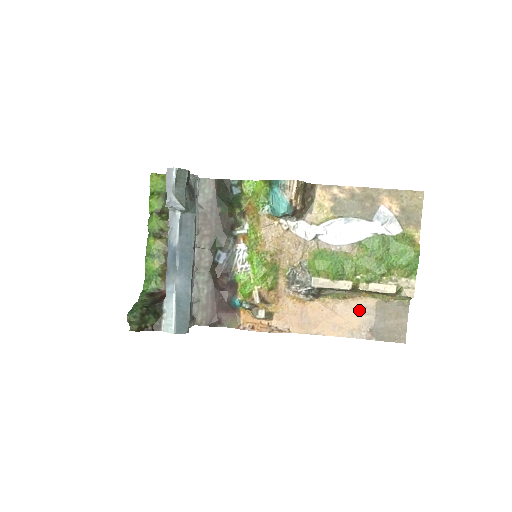
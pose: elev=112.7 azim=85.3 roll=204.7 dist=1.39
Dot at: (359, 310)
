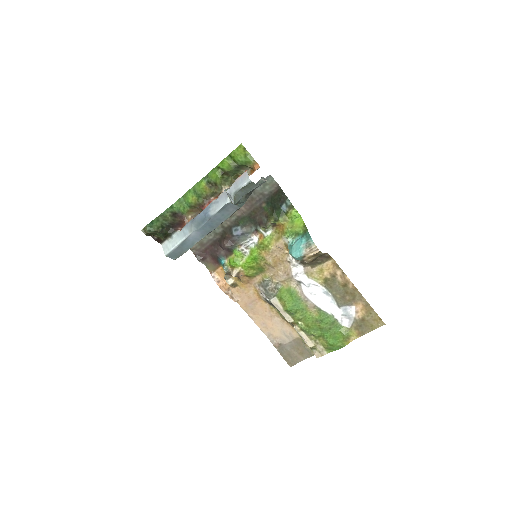
Dot at: (285, 331)
